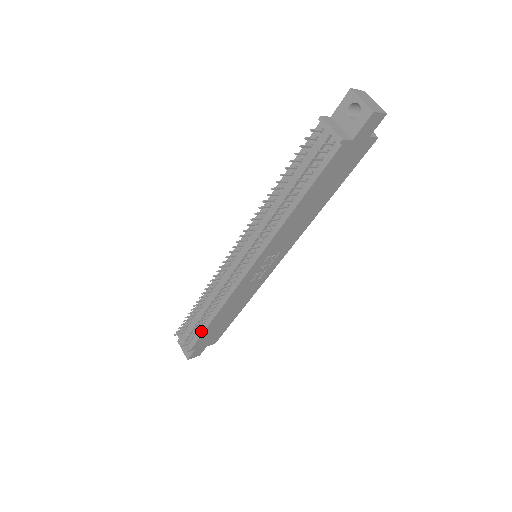
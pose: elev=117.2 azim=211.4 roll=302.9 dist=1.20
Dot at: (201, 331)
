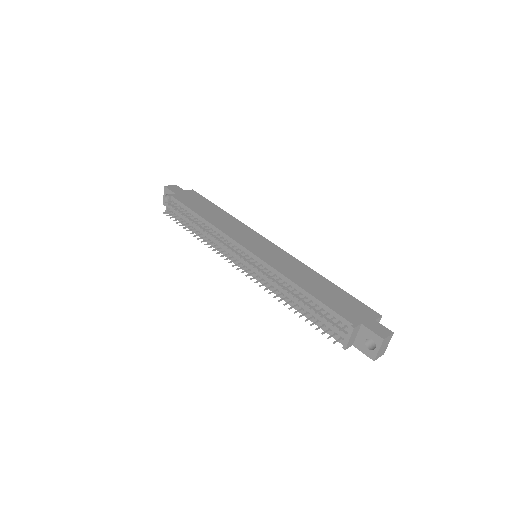
Dot at: occluded
